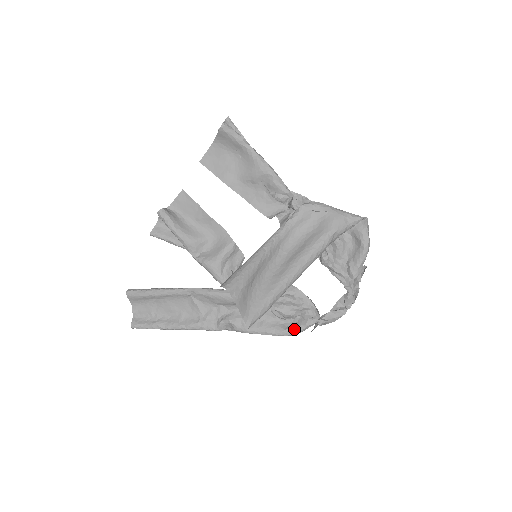
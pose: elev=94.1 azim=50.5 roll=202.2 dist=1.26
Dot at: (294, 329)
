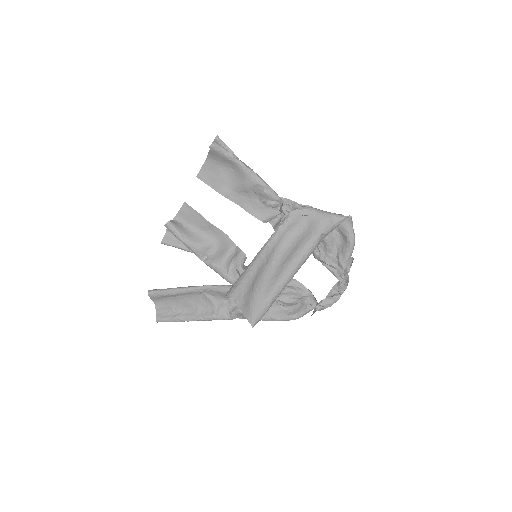
Dot at: (296, 314)
